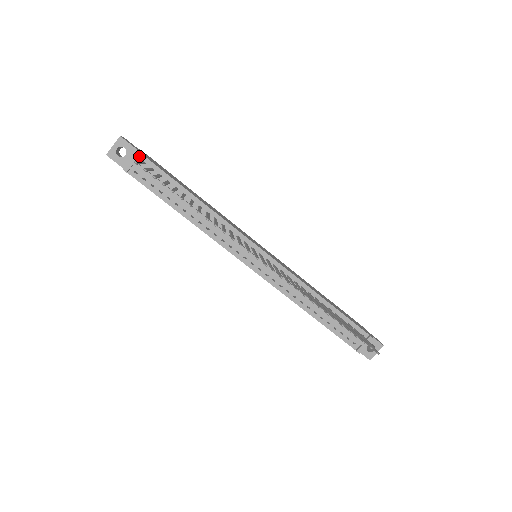
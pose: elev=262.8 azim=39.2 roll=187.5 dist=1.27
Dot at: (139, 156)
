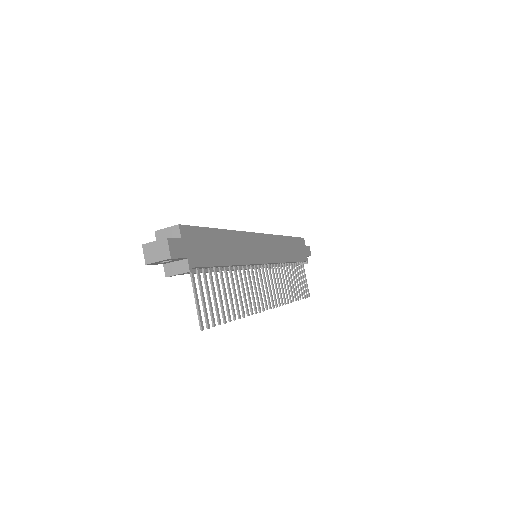
Dot at: (188, 268)
